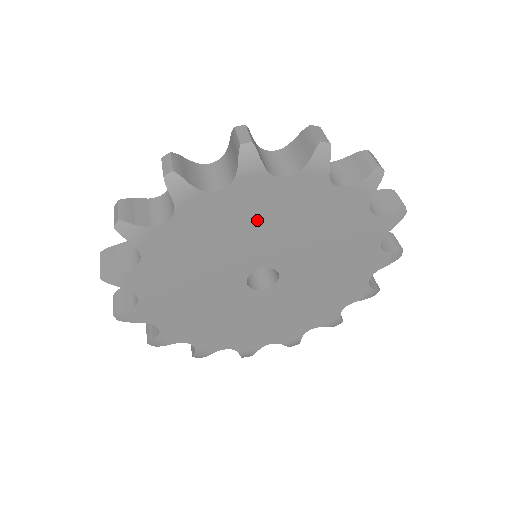
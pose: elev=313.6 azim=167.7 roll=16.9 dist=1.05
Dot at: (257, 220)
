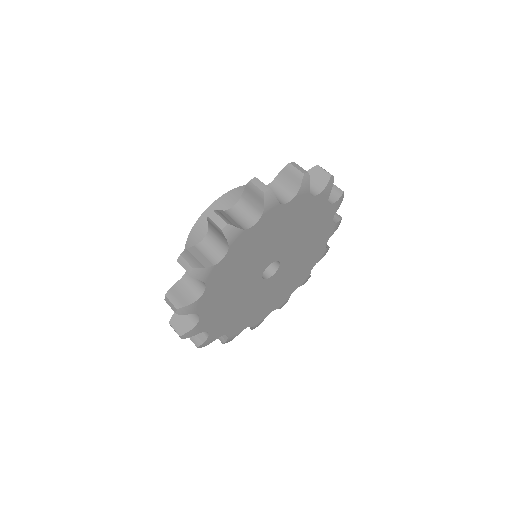
Dot at: (236, 272)
